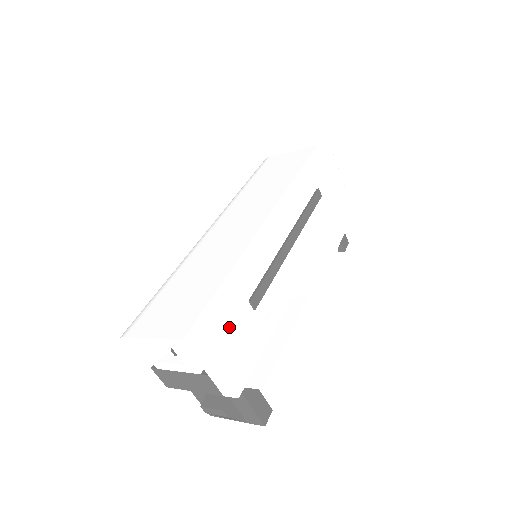
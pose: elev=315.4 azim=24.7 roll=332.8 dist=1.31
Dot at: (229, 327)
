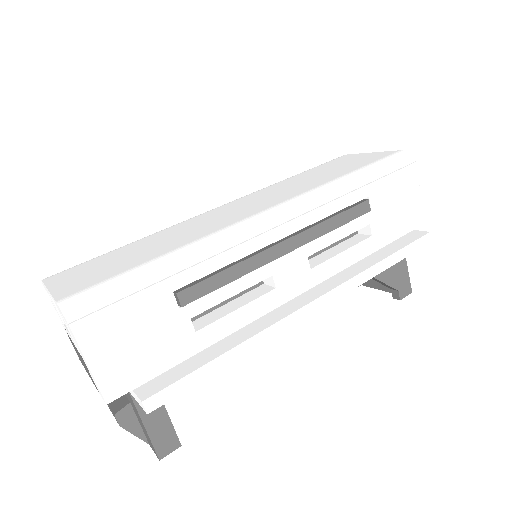
Dot at: (124, 311)
